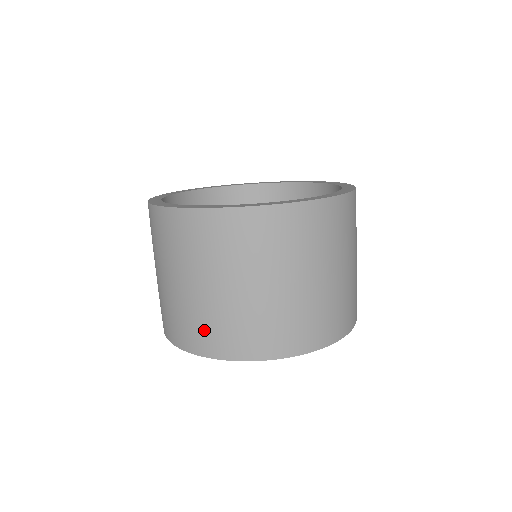
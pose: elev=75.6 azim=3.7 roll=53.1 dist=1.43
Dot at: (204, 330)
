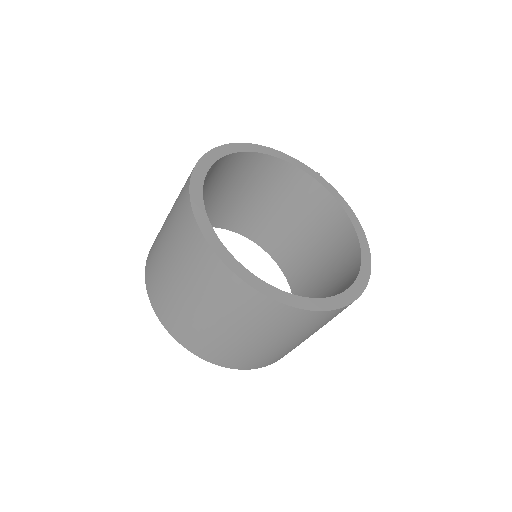
Dot at: (235, 357)
